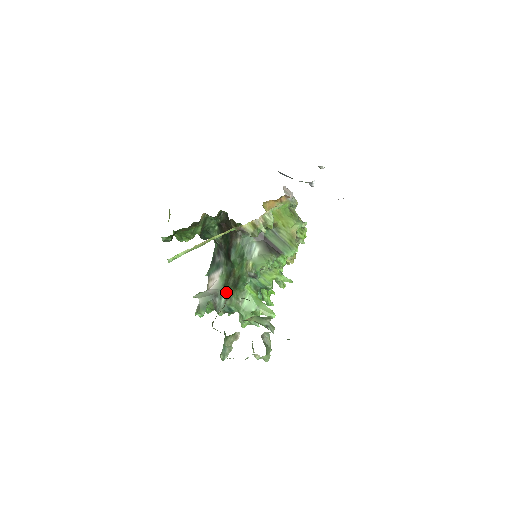
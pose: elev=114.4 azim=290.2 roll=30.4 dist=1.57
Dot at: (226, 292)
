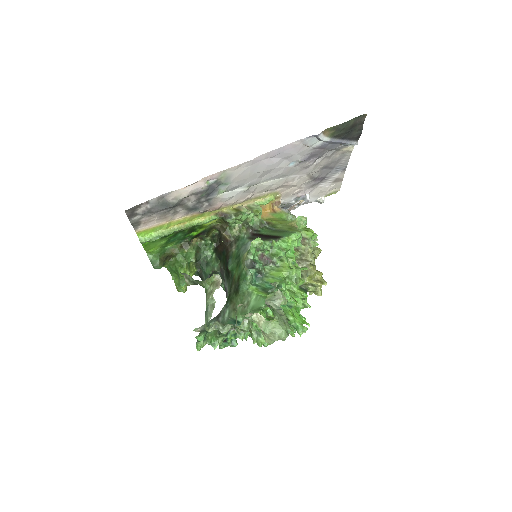
Dot at: (229, 305)
